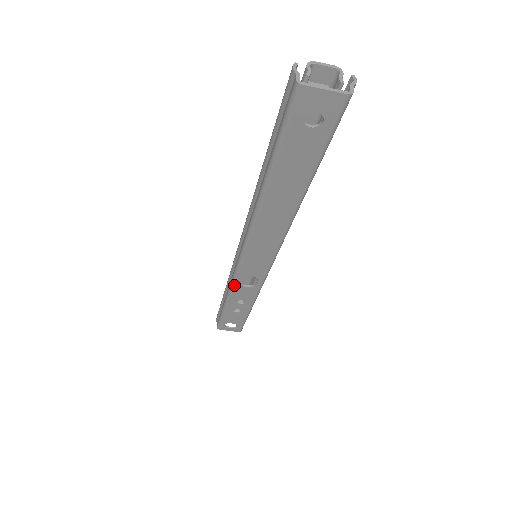
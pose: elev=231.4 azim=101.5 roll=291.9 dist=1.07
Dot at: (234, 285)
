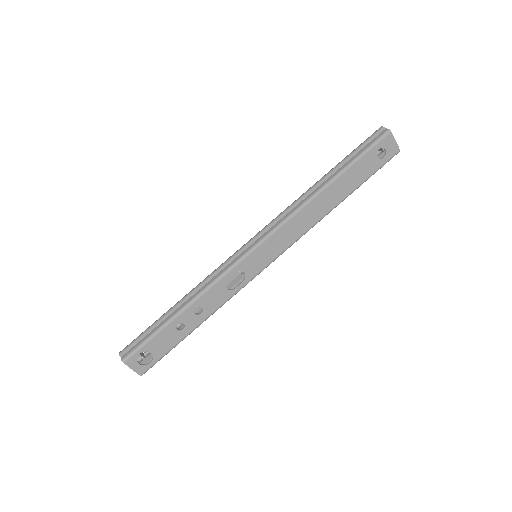
Dot at: (219, 281)
